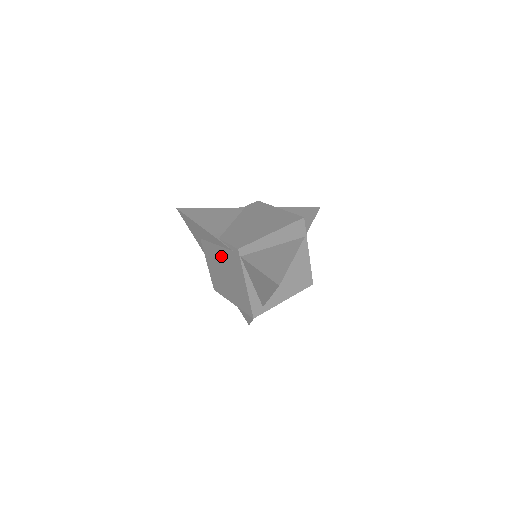
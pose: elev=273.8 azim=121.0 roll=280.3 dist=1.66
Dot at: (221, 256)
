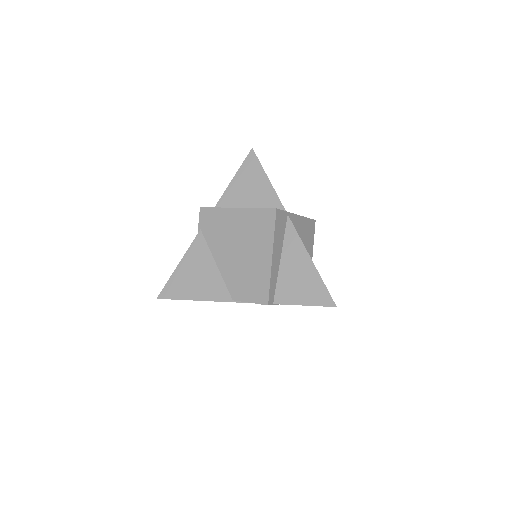
Dot at: occluded
